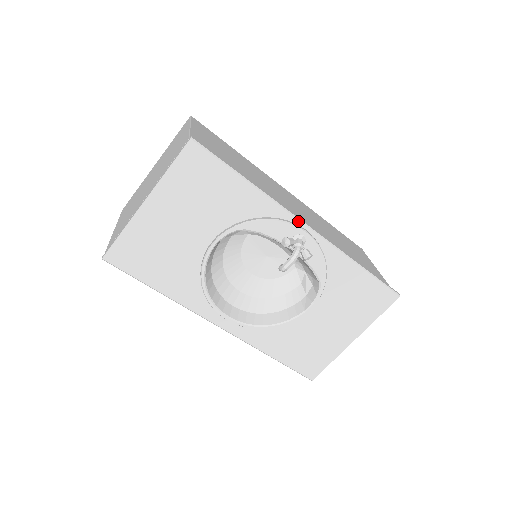
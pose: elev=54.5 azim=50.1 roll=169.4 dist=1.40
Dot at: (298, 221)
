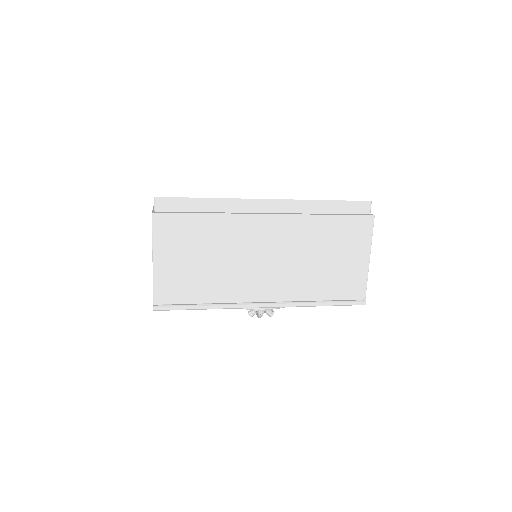
Dot at: (255, 308)
